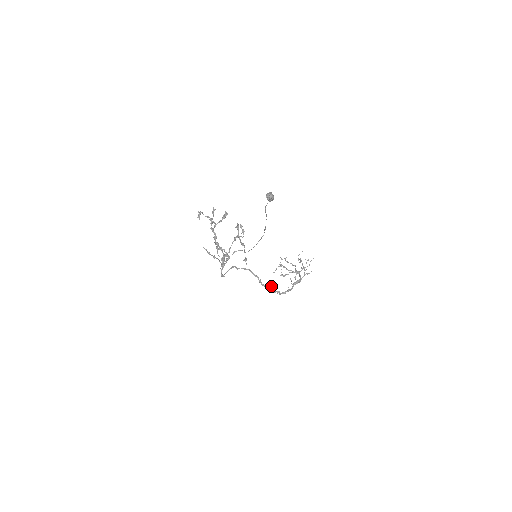
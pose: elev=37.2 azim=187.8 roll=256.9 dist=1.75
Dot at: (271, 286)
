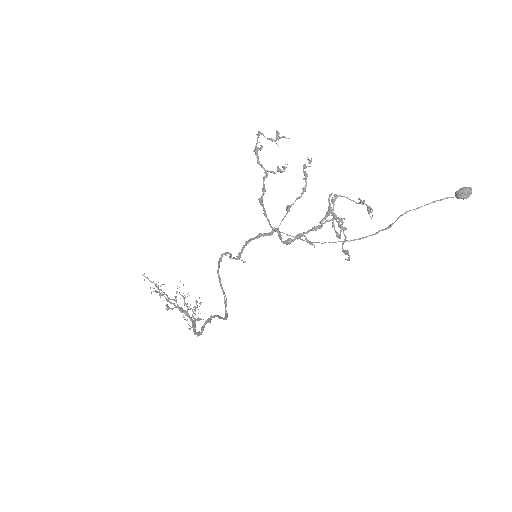
Dot at: occluded
